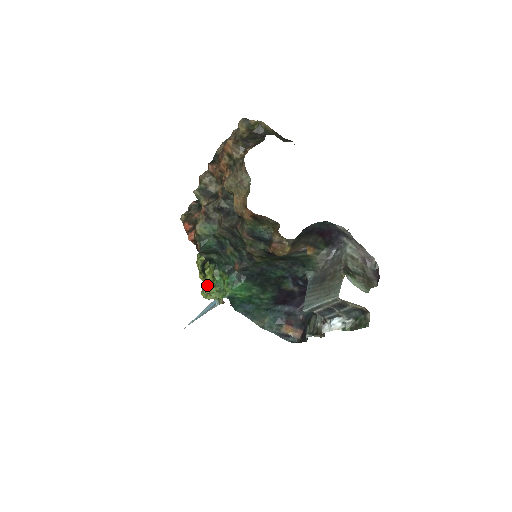
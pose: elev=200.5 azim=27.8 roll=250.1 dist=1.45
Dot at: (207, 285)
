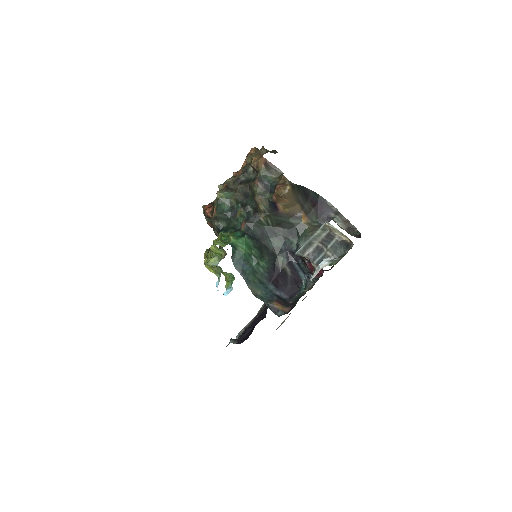
Dot at: occluded
